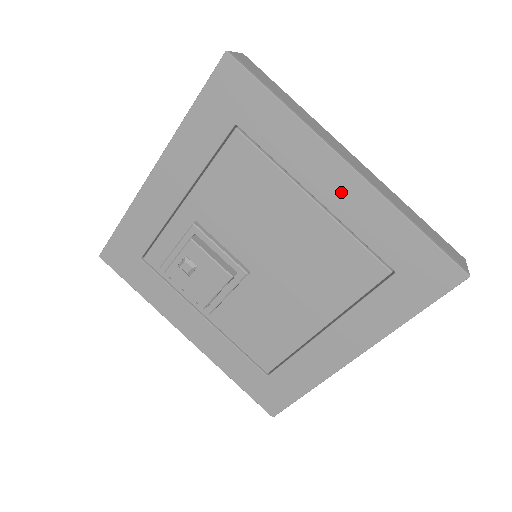
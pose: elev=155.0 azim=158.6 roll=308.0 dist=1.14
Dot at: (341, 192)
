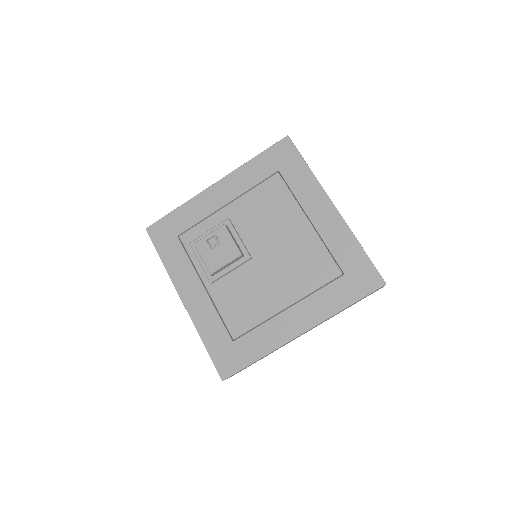
Dot at: (326, 220)
